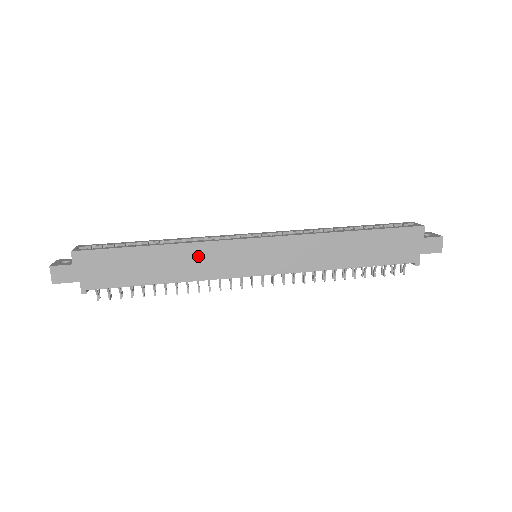
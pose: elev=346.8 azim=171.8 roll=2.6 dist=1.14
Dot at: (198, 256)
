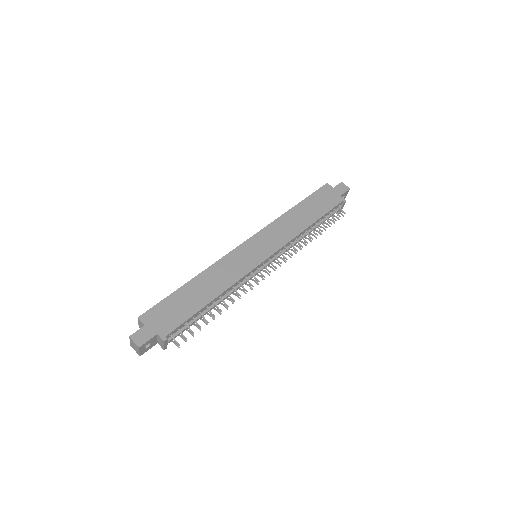
Dot at: (221, 271)
